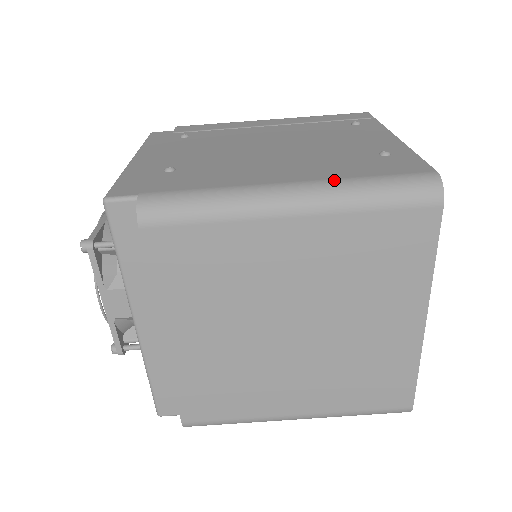
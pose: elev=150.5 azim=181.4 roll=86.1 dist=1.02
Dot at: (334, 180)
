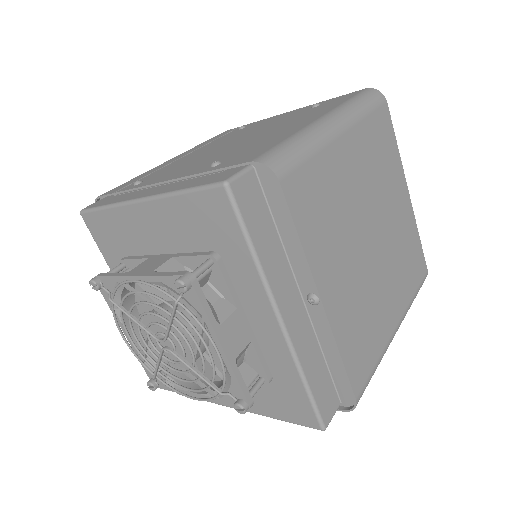
Dot at: (337, 107)
